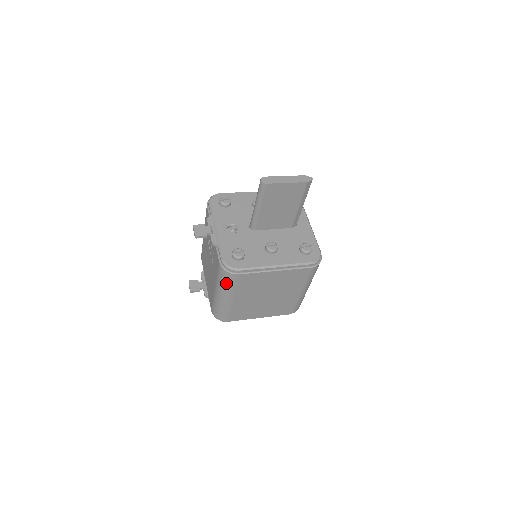
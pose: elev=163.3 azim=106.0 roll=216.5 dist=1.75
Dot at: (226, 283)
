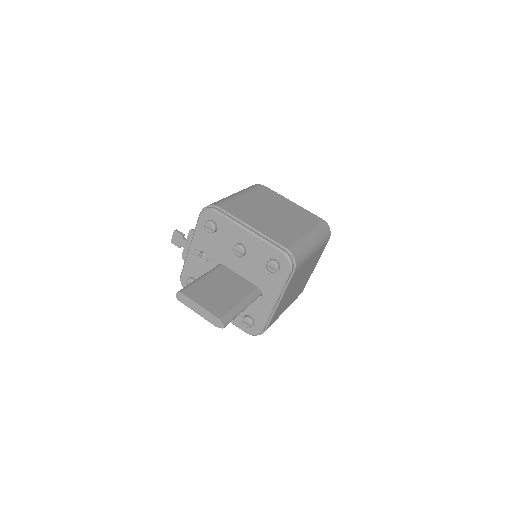
Dot at: occluded
